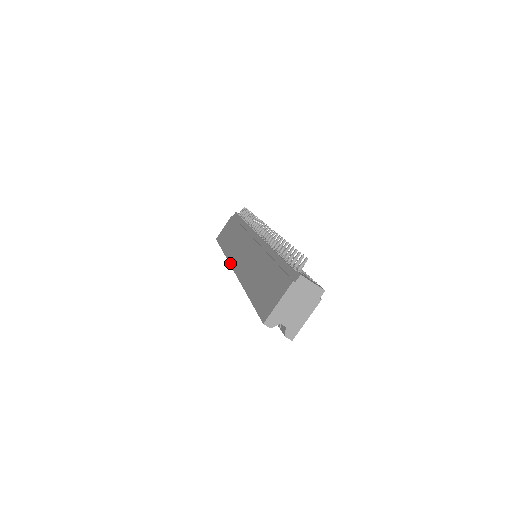
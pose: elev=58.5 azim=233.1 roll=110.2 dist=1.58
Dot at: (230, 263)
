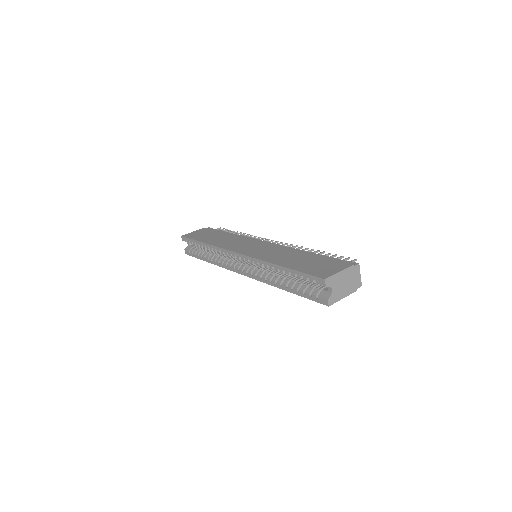
Dot at: (229, 249)
